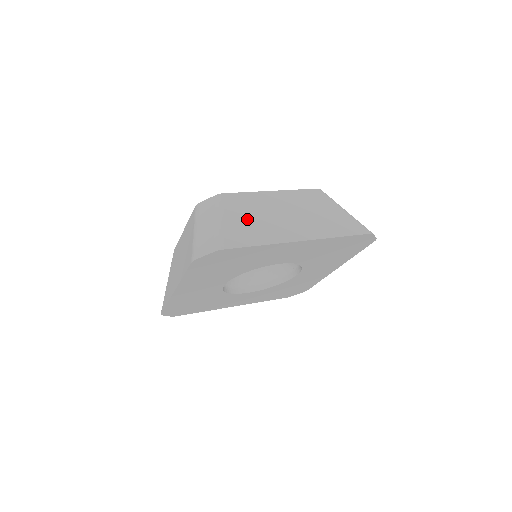
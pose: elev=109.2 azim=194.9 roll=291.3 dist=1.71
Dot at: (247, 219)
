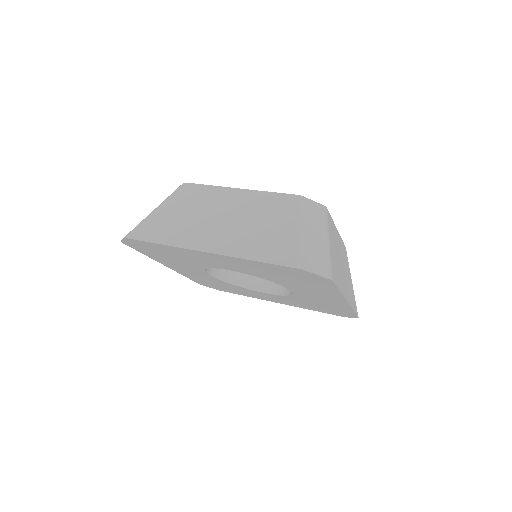
Dot at: (335, 253)
